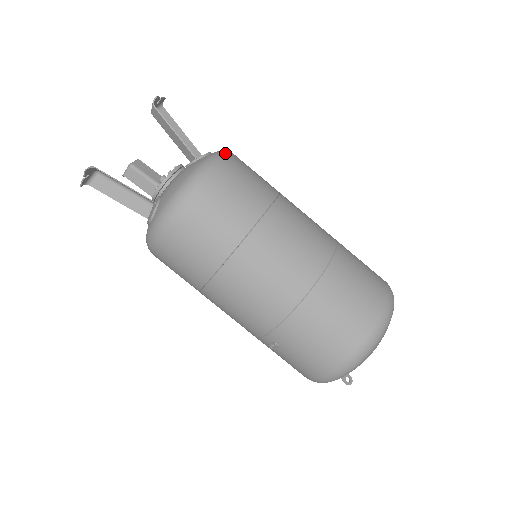
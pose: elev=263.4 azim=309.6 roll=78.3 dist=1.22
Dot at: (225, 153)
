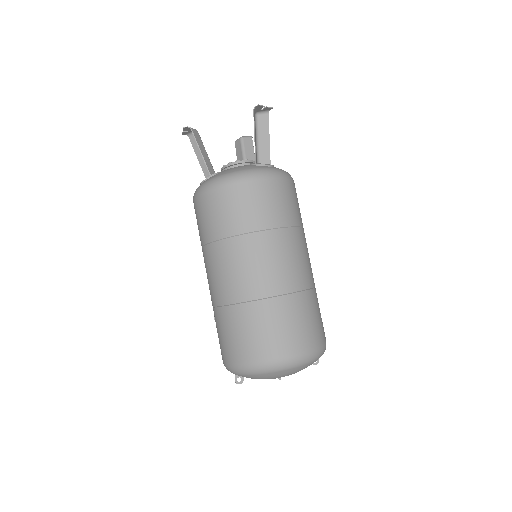
Dot at: (273, 173)
